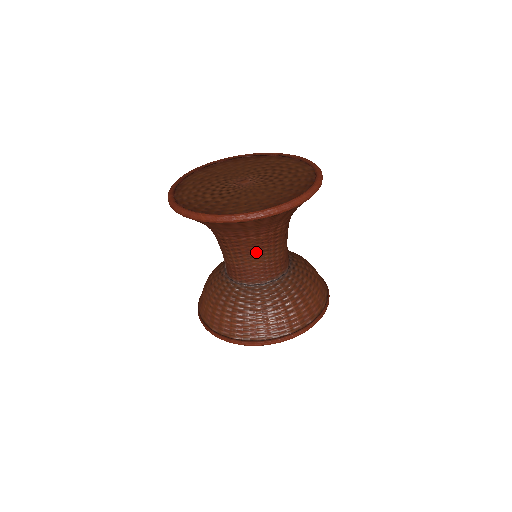
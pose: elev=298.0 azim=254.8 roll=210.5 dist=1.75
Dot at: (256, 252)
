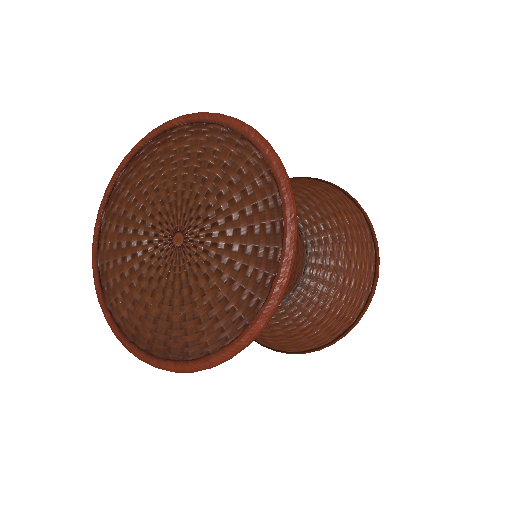
Dot at: occluded
